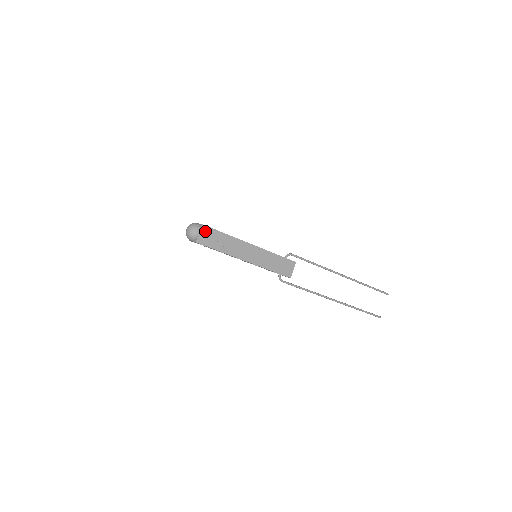
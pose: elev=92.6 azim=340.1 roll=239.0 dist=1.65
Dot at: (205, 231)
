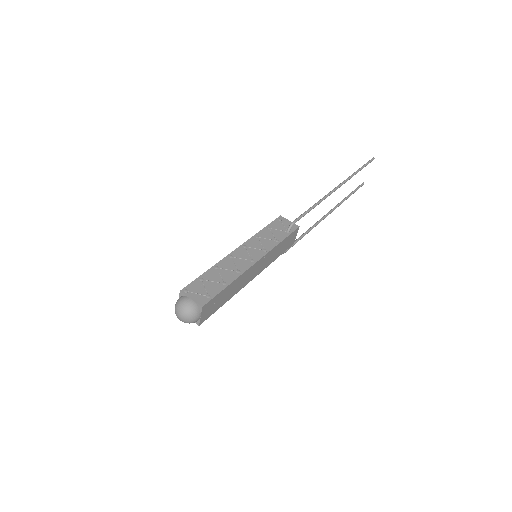
Dot at: (206, 308)
